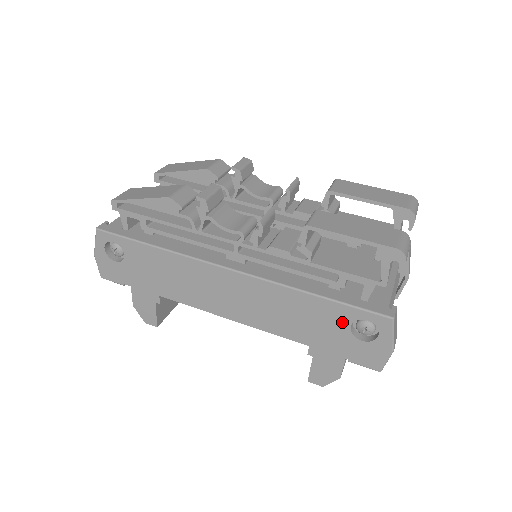
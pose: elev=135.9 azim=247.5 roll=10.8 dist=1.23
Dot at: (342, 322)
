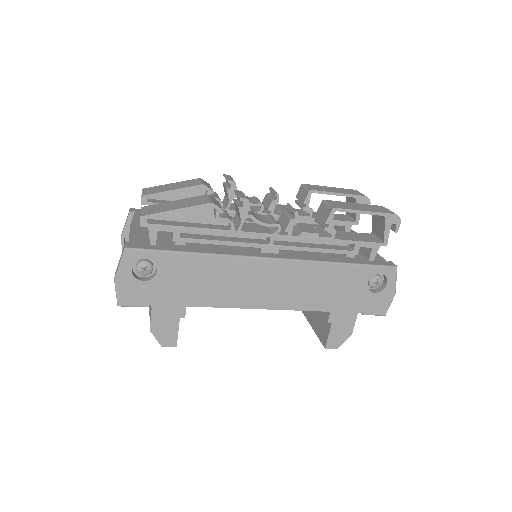
Dot at: (362, 281)
